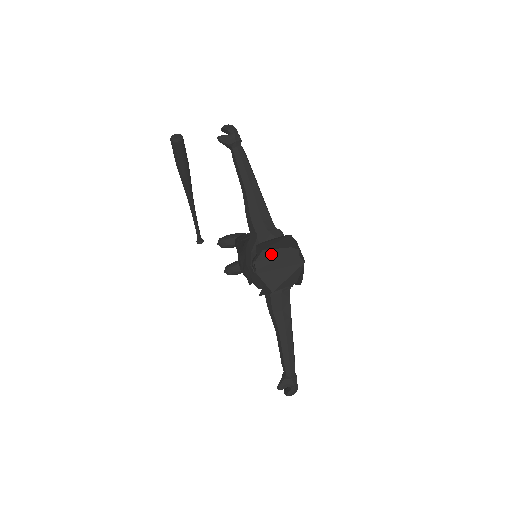
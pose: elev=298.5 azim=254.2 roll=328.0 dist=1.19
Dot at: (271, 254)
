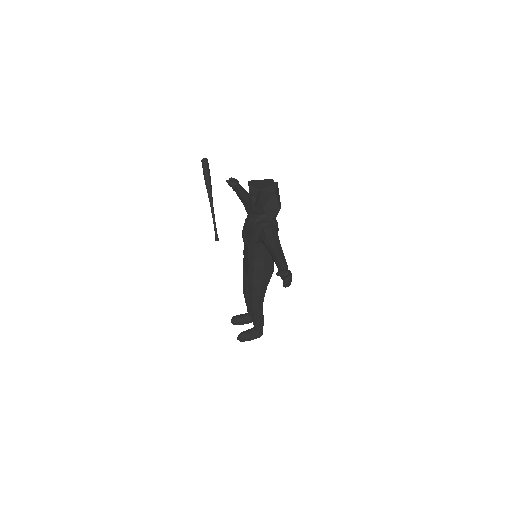
Dot at: (258, 180)
